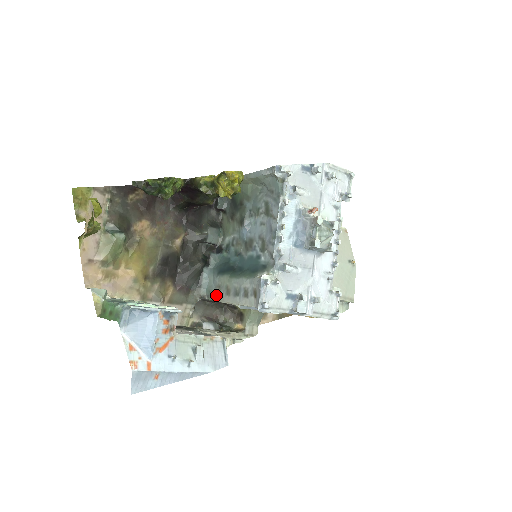
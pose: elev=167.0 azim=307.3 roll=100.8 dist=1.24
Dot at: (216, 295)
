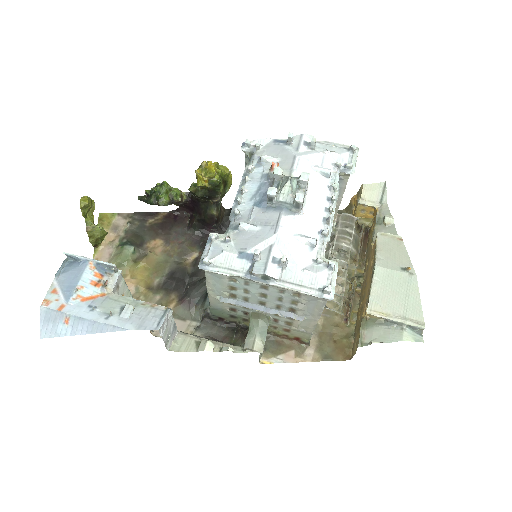
Dot at: occluded
